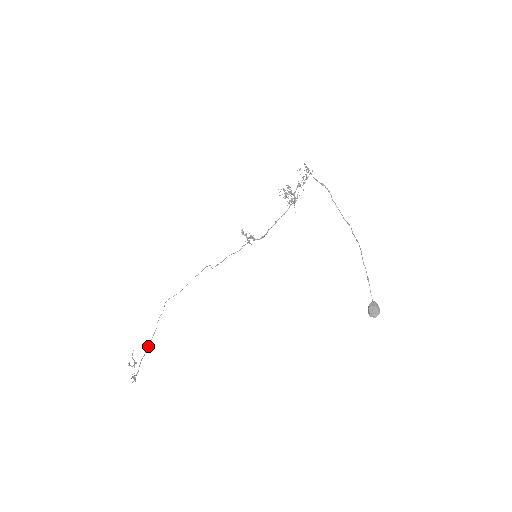
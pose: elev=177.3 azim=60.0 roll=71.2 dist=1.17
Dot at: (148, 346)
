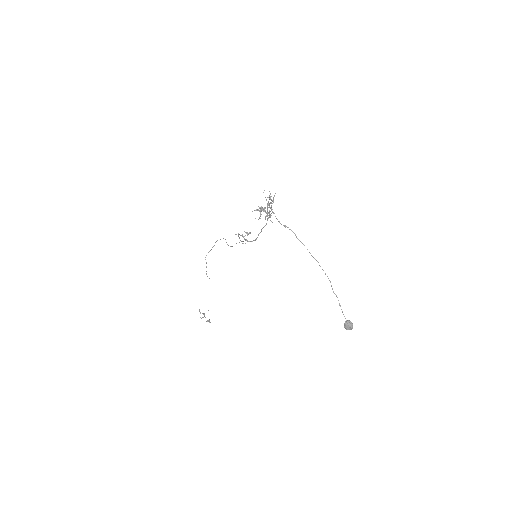
Dot at: occluded
